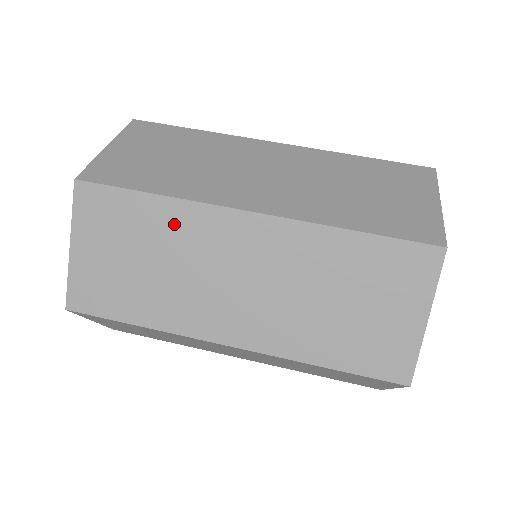
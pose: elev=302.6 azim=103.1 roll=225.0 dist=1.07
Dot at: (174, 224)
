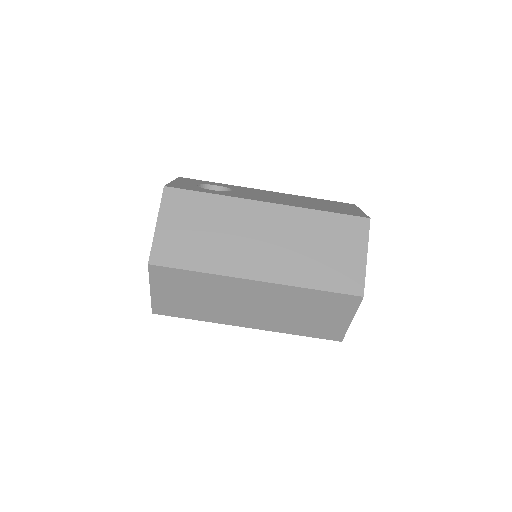
Dot at: occluded
